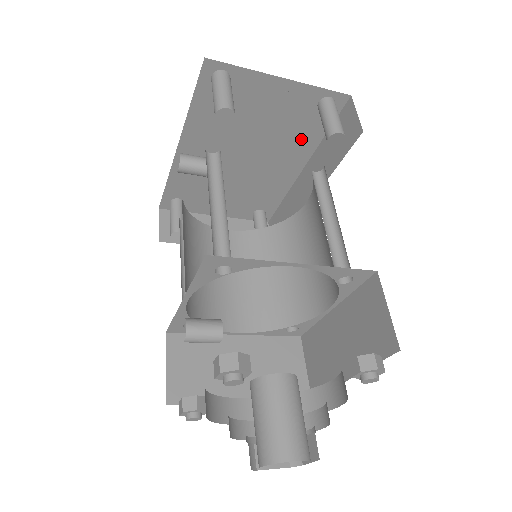
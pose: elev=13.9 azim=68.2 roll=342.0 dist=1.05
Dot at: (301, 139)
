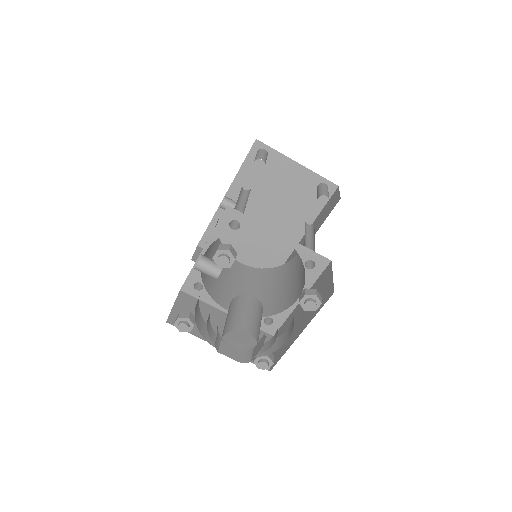
Dot at: (304, 212)
